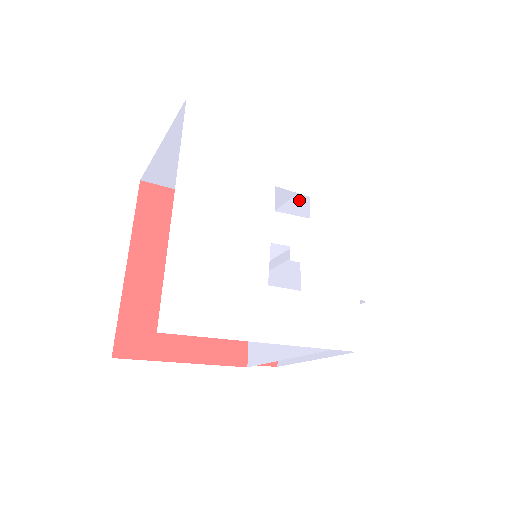
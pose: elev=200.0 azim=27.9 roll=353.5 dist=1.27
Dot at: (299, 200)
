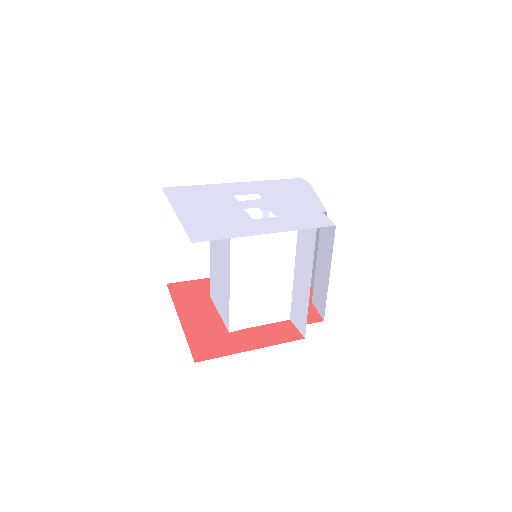
Dot at: occluded
